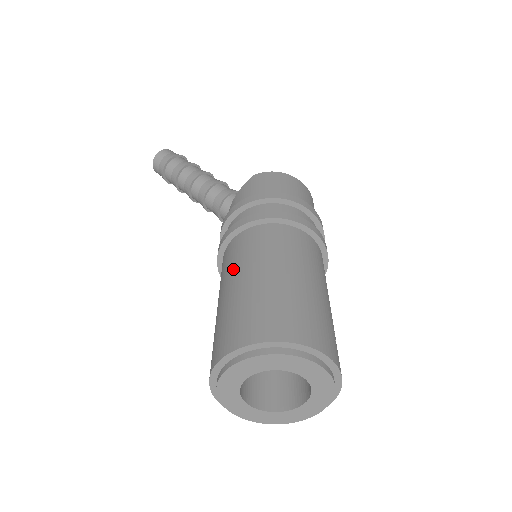
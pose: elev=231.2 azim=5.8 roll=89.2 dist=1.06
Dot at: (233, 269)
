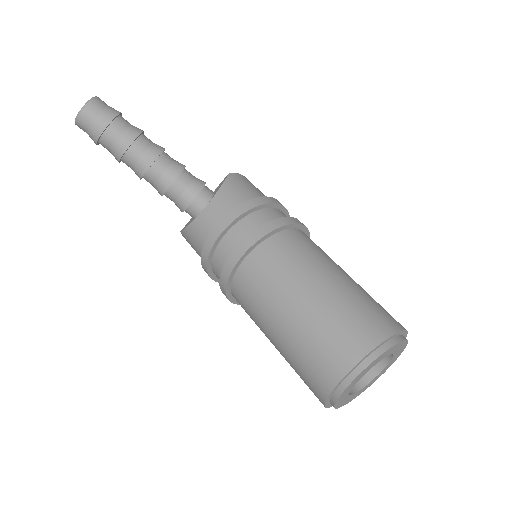
Dot at: (307, 268)
